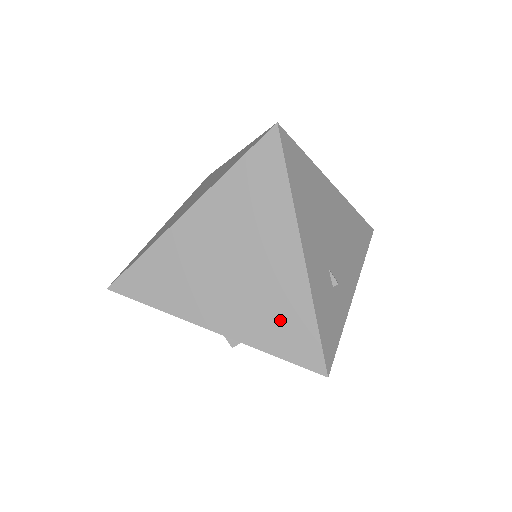
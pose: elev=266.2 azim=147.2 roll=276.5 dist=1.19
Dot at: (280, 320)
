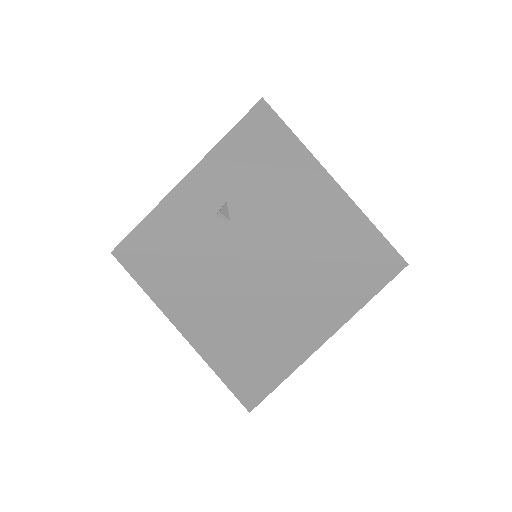
Dot at: occluded
